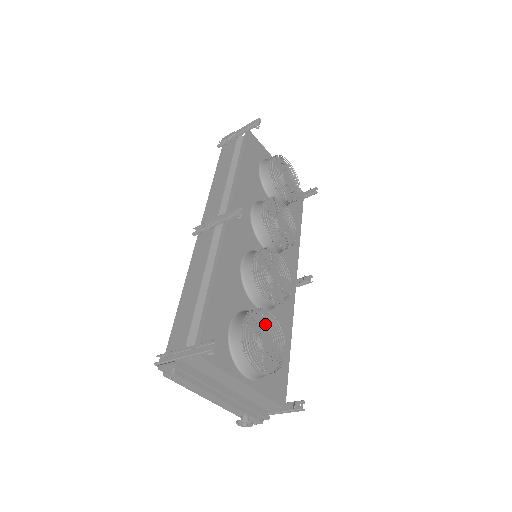
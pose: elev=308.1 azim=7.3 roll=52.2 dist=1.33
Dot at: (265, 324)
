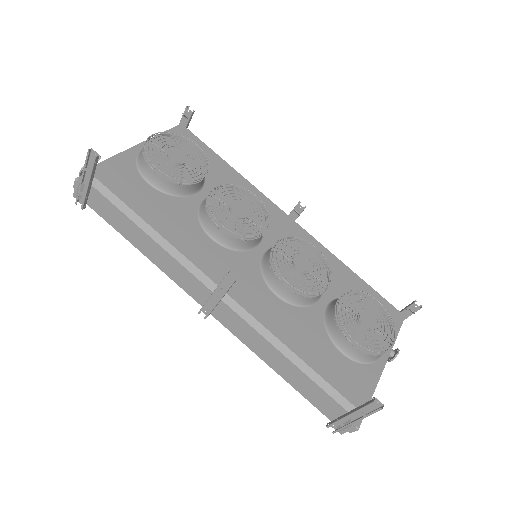
Dot at: (352, 313)
